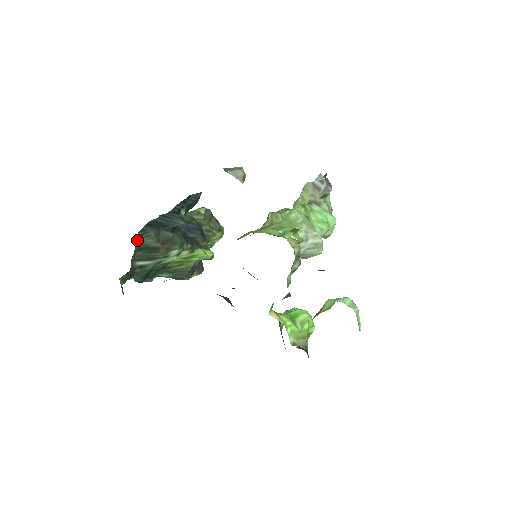
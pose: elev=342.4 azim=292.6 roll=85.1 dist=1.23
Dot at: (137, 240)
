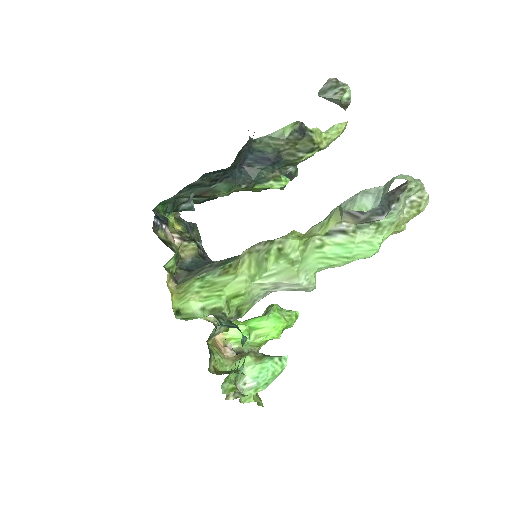
Dot at: (166, 201)
